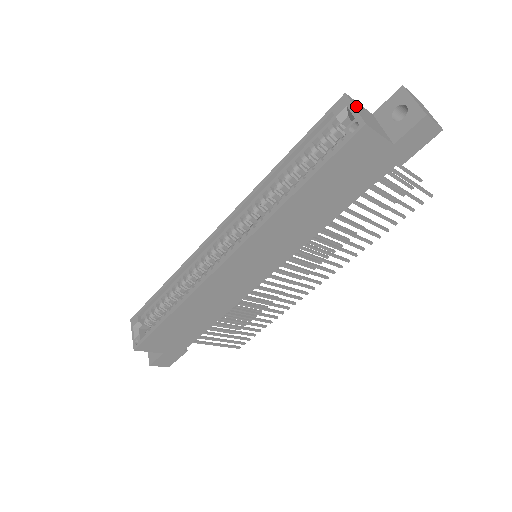
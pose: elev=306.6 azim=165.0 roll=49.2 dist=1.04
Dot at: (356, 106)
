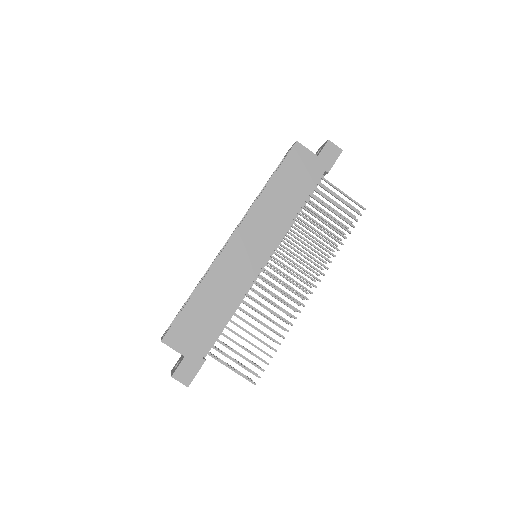
Dot at: occluded
